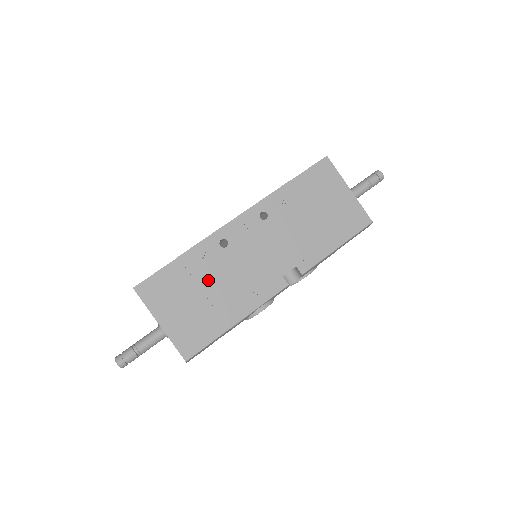
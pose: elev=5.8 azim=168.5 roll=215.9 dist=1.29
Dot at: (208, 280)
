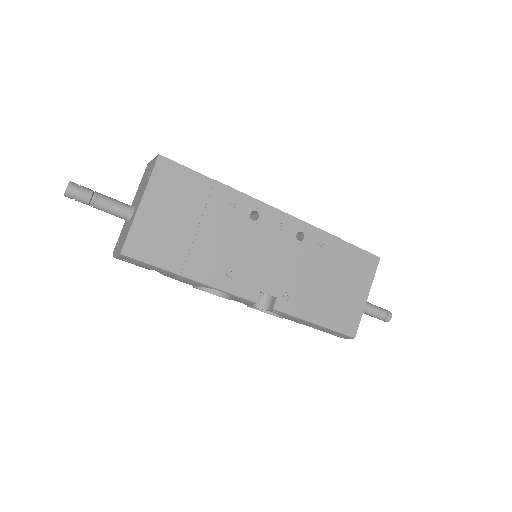
Dot at: (213, 223)
